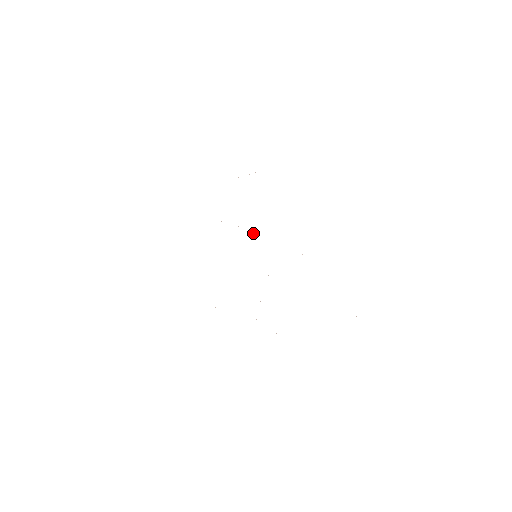
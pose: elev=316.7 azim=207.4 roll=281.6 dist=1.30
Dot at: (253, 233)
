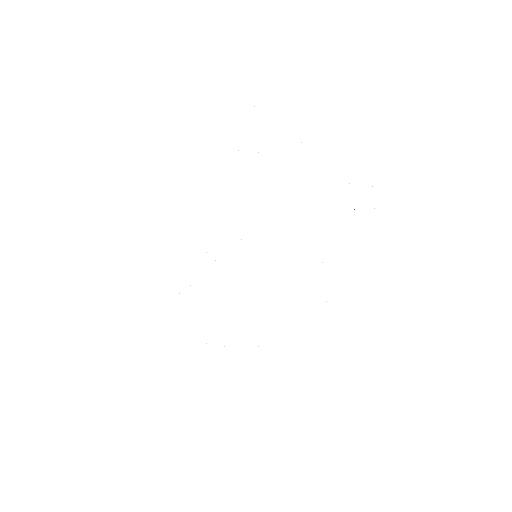
Dot at: occluded
